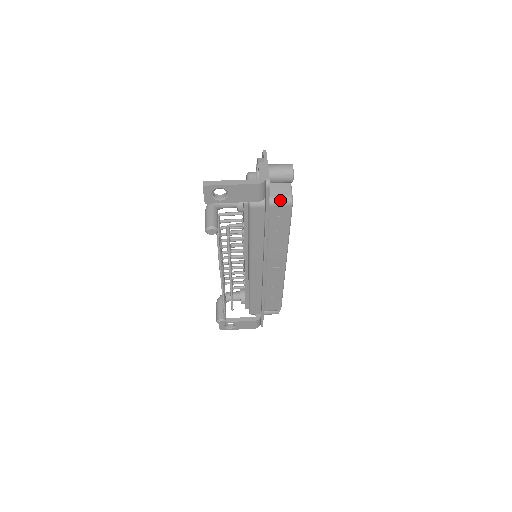
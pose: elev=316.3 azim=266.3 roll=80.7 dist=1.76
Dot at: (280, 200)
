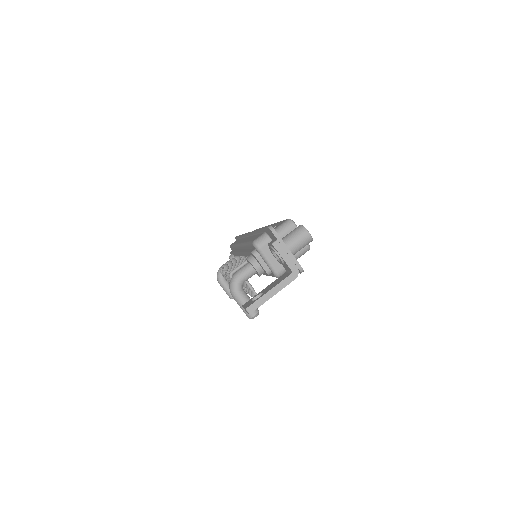
Dot at: (300, 255)
